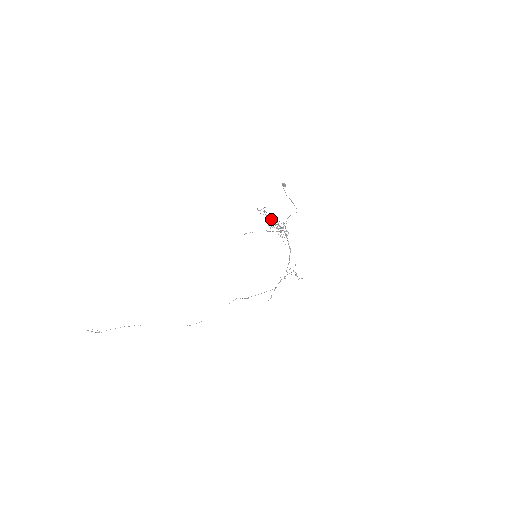
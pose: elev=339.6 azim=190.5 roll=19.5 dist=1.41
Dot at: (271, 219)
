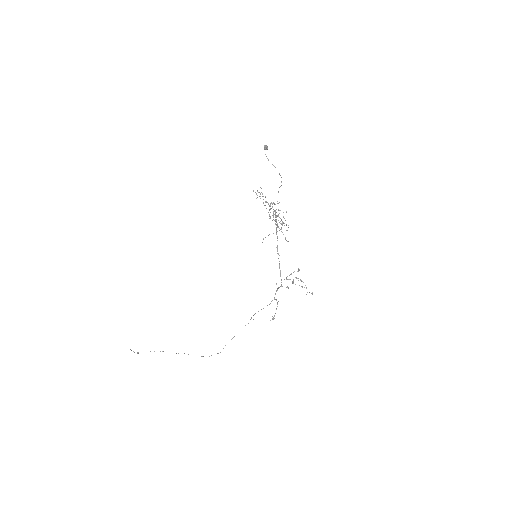
Dot at: occluded
